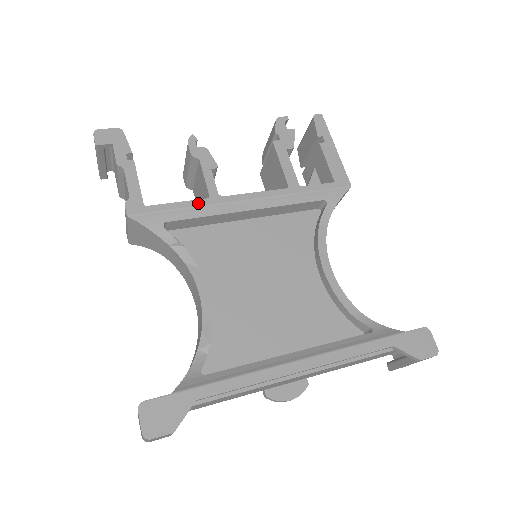
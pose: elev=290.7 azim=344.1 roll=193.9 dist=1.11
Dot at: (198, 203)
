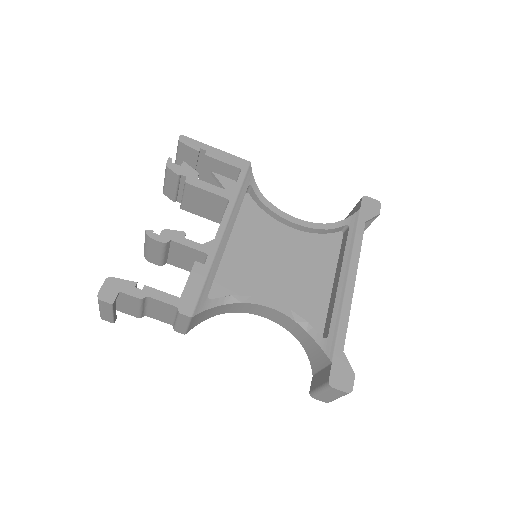
Dot at: (208, 265)
